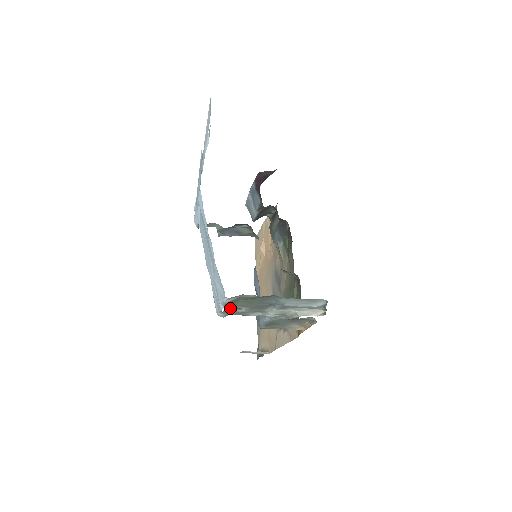
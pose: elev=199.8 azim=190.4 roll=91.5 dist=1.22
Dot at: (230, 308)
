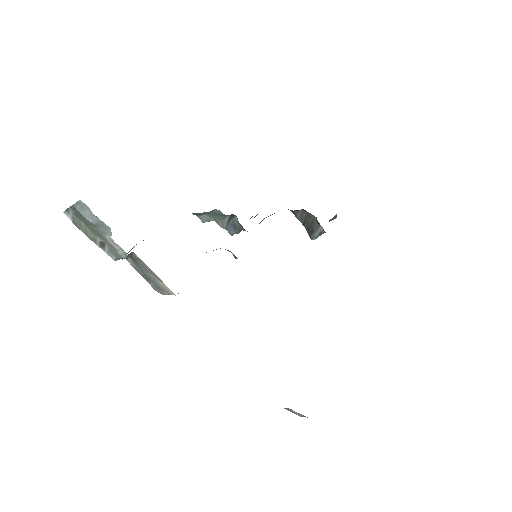
Dot at: (93, 238)
